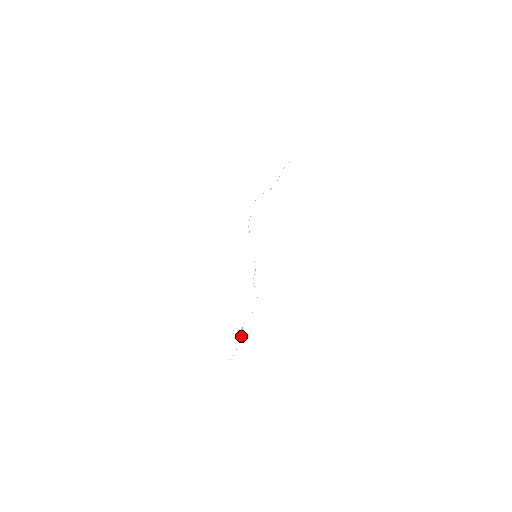
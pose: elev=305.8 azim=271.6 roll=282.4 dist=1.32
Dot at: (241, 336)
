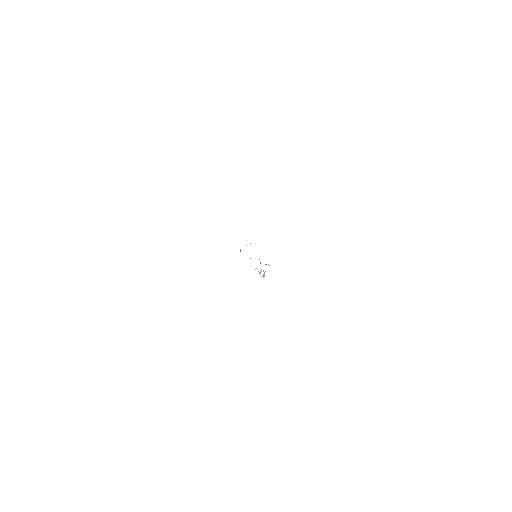
Dot at: (263, 270)
